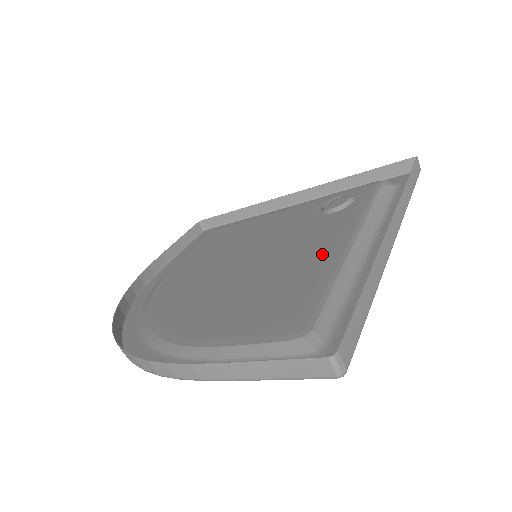
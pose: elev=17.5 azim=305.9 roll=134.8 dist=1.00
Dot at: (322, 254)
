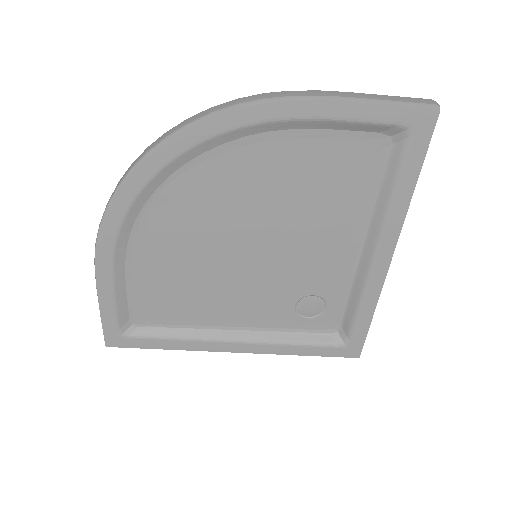
Dot at: (343, 233)
